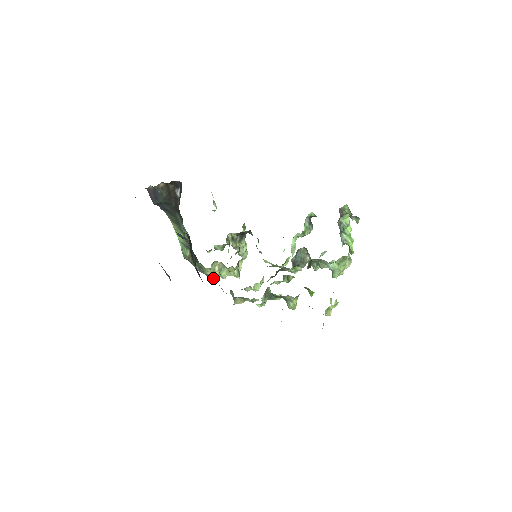
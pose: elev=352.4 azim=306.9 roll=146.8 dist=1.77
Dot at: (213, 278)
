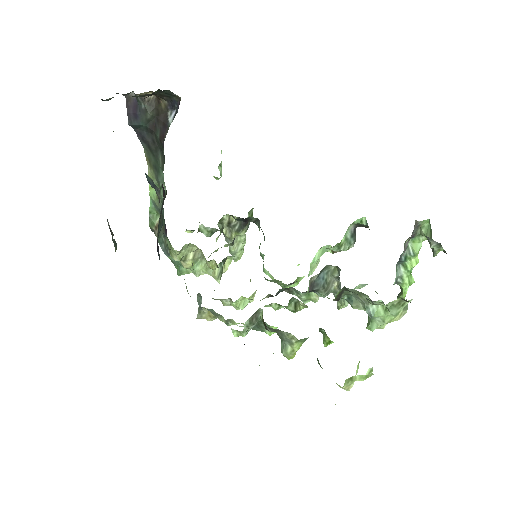
Dot at: (181, 270)
